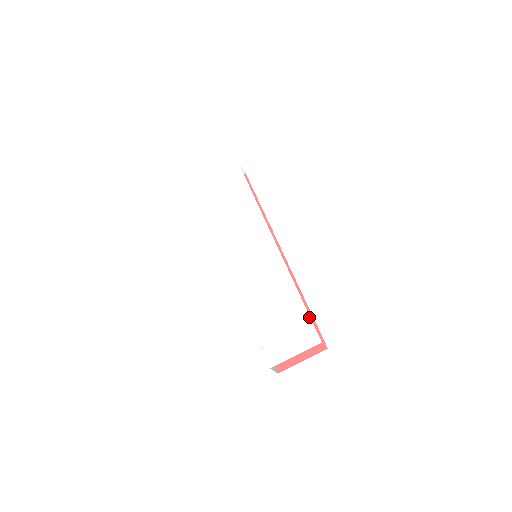
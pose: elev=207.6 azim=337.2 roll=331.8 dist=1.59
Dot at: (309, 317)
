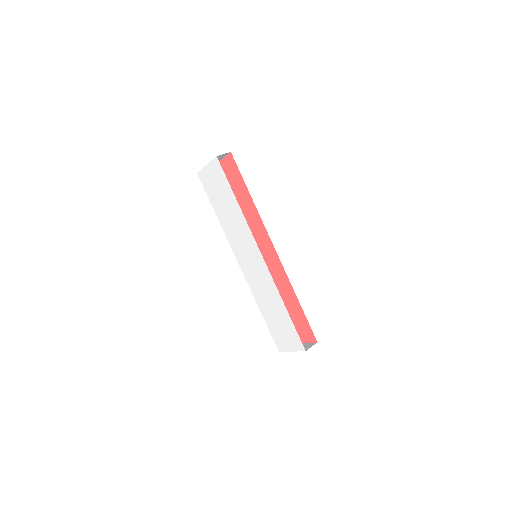
Dot at: (295, 330)
